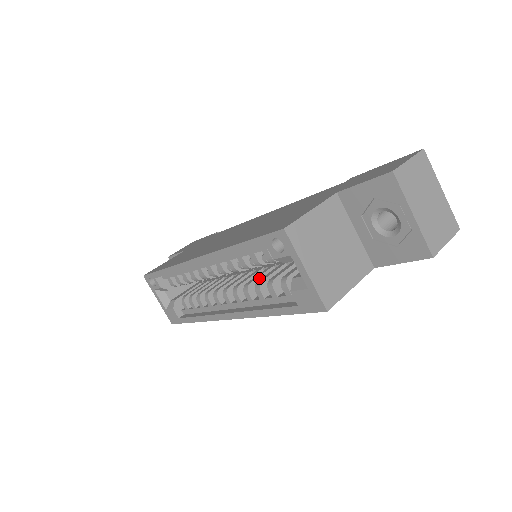
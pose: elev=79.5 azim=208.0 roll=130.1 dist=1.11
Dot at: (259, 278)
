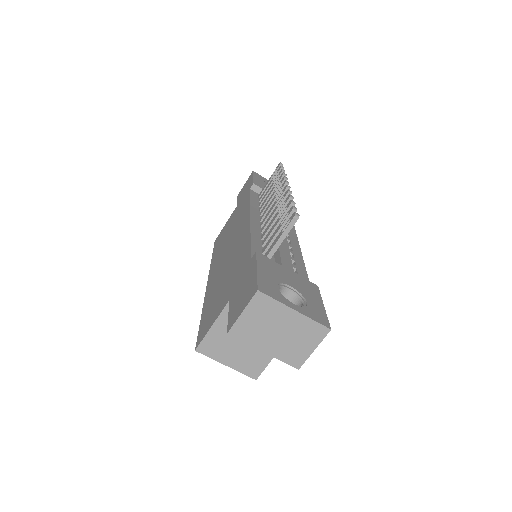
Dot at: occluded
